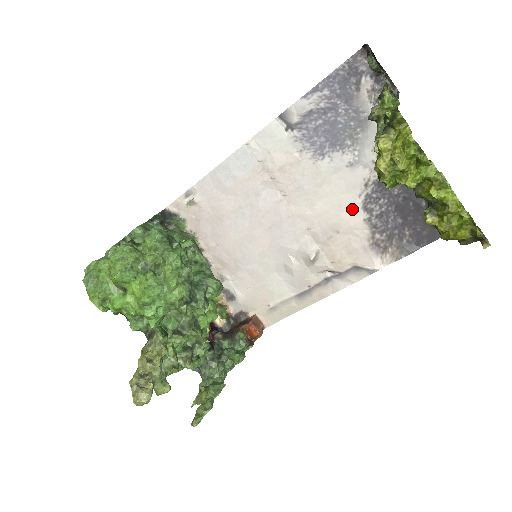
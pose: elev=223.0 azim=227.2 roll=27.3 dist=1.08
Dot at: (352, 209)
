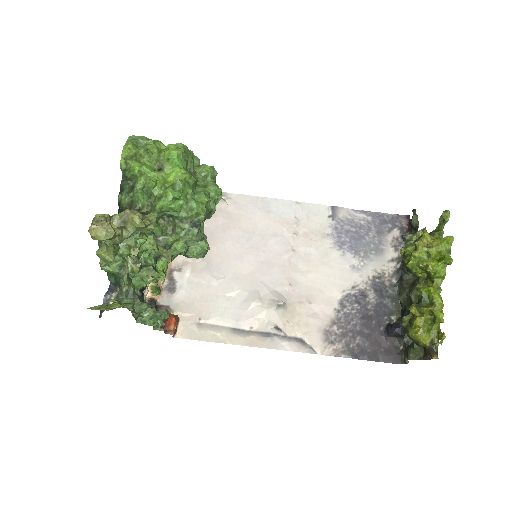
Dot at: (332, 295)
